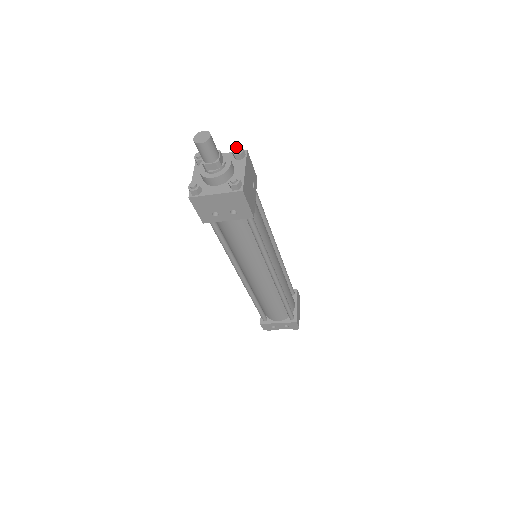
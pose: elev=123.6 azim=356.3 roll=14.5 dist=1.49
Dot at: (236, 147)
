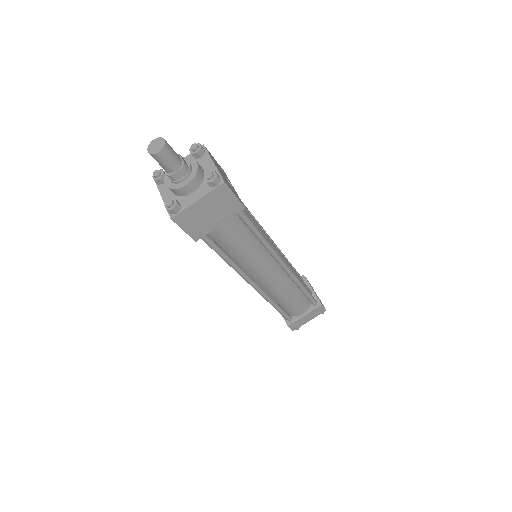
Dot at: (210, 172)
